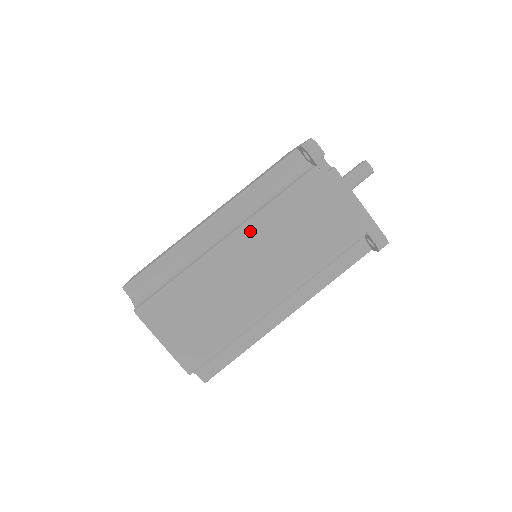
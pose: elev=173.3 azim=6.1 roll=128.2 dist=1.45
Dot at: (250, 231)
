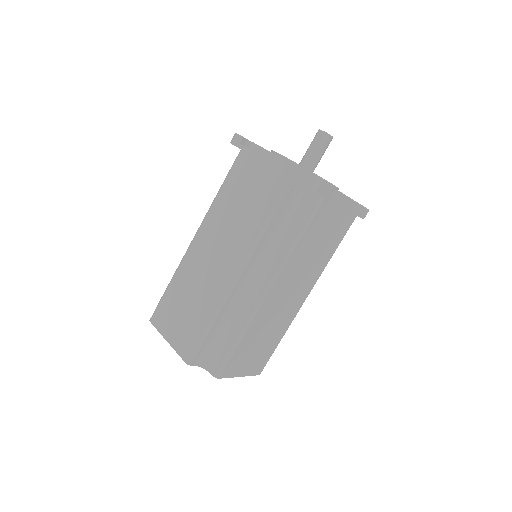
Dot at: (283, 275)
